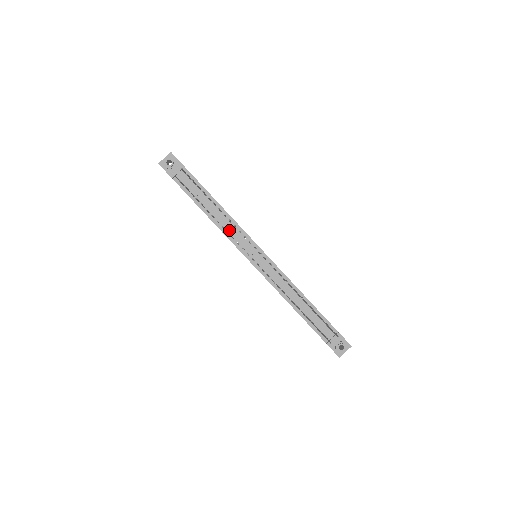
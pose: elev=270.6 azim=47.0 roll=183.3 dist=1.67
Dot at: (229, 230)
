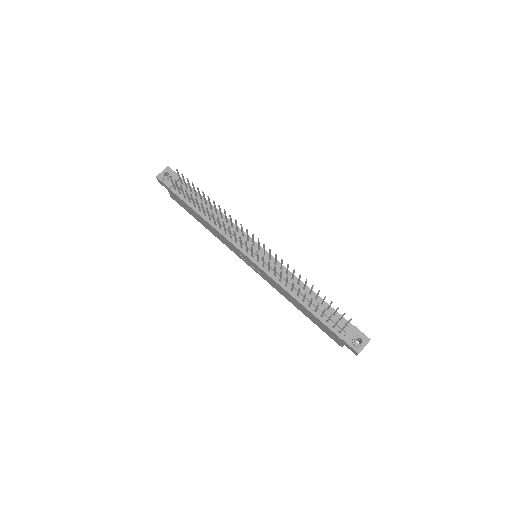
Dot at: (226, 230)
